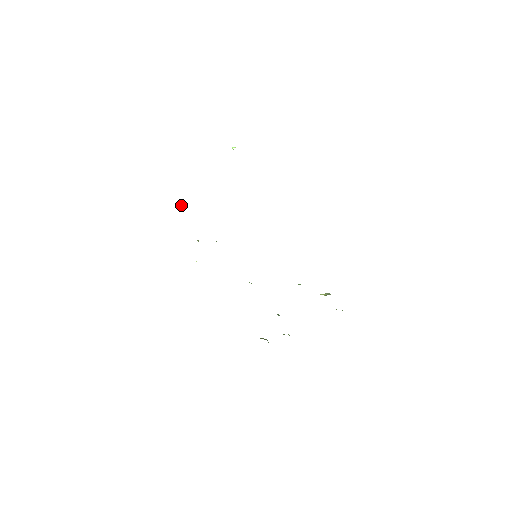
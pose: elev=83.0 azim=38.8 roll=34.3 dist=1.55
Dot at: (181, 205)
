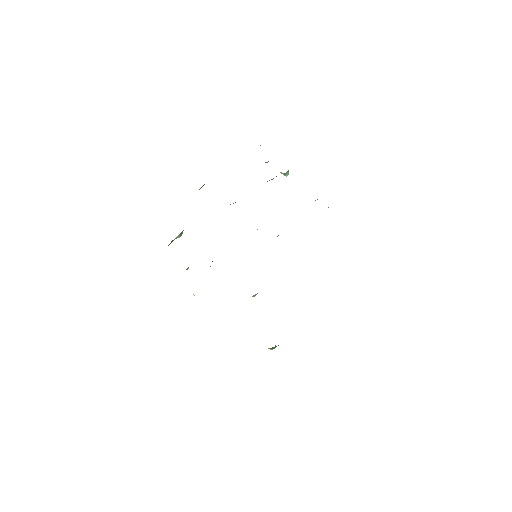
Dot at: (183, 230)
